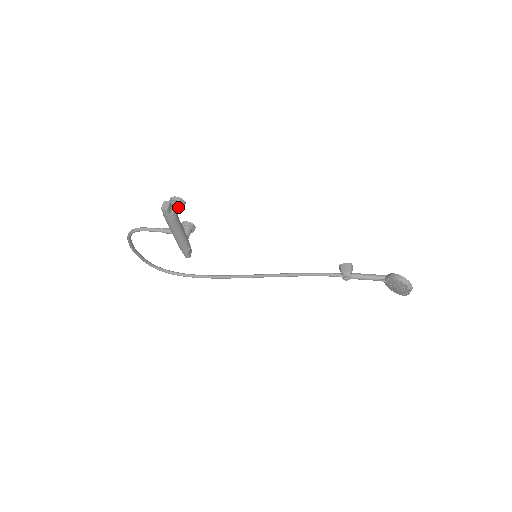
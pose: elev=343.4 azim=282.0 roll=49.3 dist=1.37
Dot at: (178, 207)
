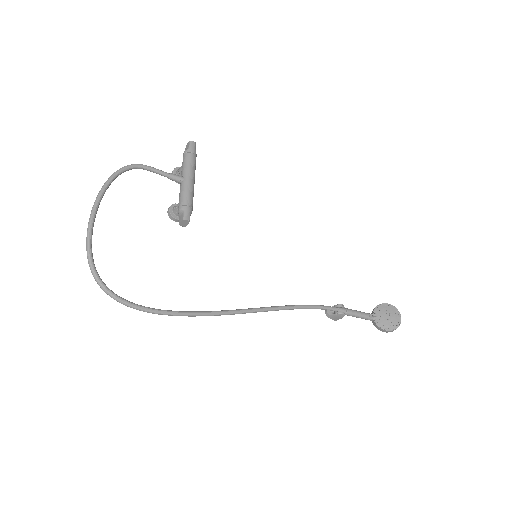
Dot at: occluded
